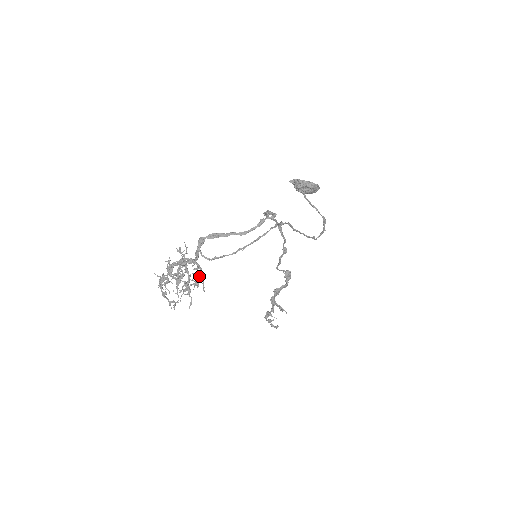
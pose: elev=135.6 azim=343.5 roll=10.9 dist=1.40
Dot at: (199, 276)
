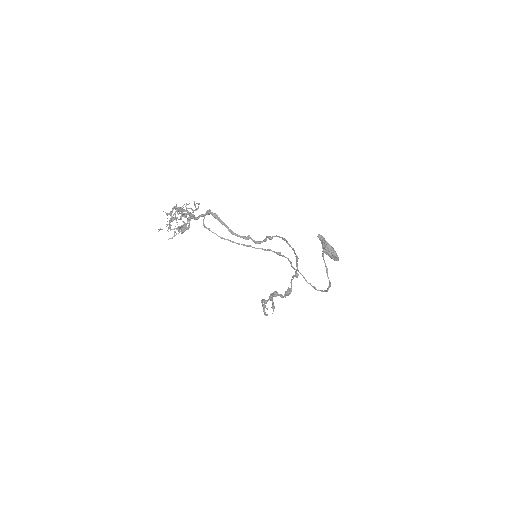
Dot at: (179, 228)
